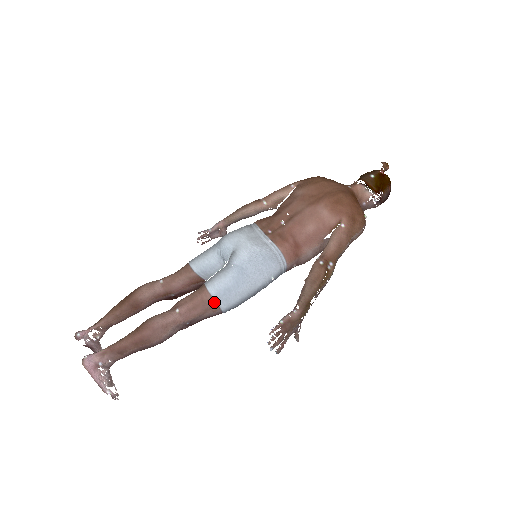
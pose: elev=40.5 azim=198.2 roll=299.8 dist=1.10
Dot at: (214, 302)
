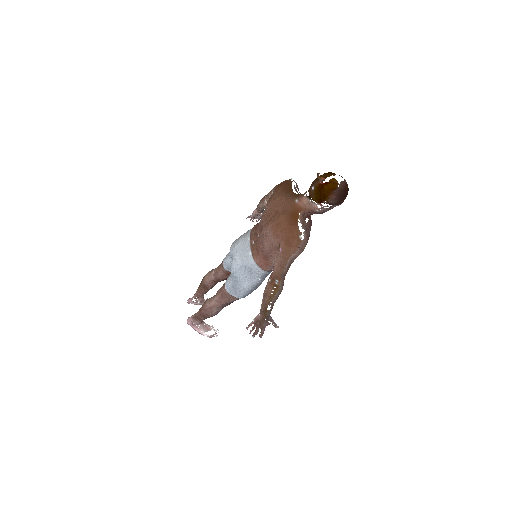
Dot at: (230, 295)
